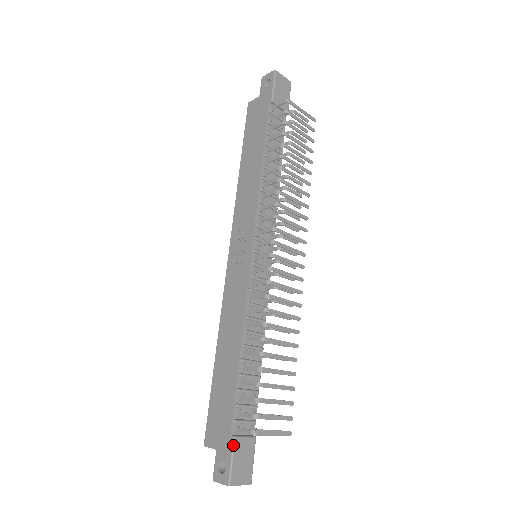
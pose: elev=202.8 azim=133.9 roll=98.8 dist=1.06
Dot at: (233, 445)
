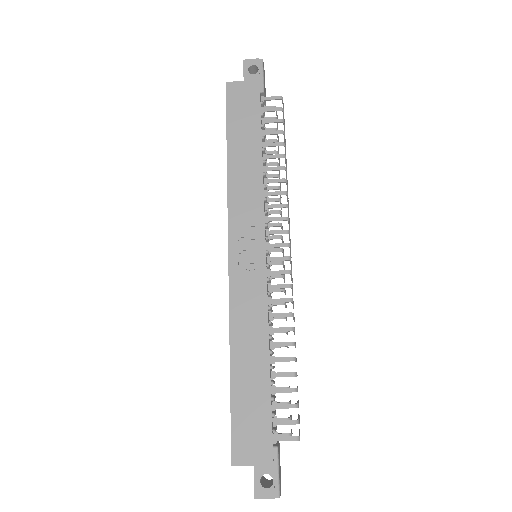
Dot at: (278, 456)
